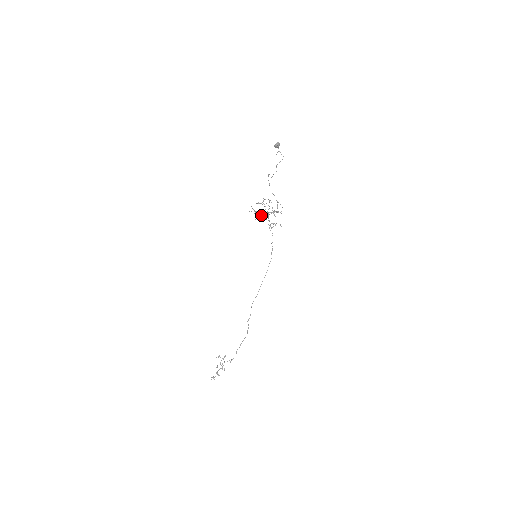
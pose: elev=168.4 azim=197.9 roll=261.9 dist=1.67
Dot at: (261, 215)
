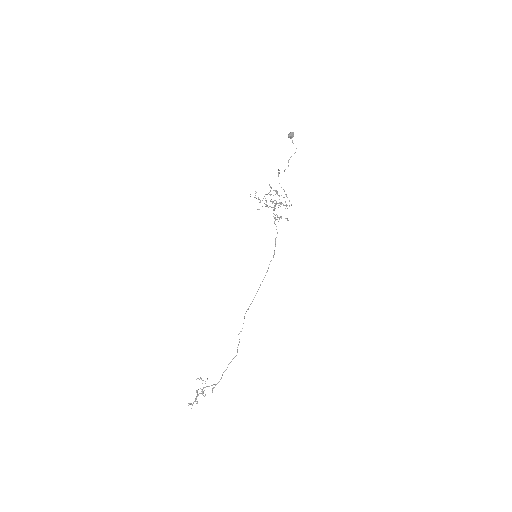
Dot at: (266, 205)
